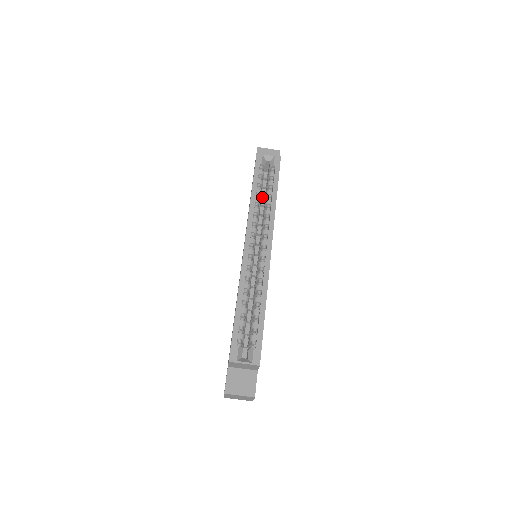
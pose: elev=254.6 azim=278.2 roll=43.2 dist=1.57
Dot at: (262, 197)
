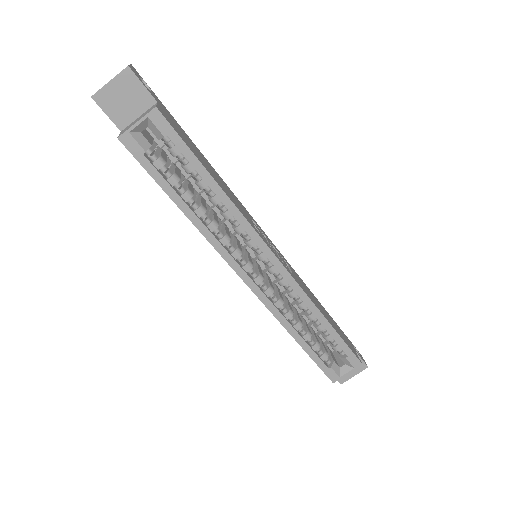
Dot at: occluded
